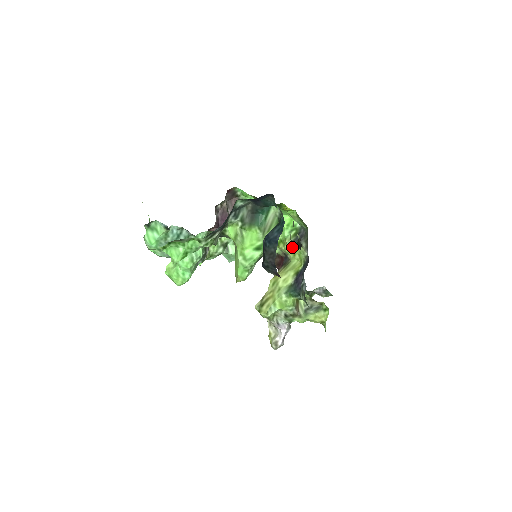
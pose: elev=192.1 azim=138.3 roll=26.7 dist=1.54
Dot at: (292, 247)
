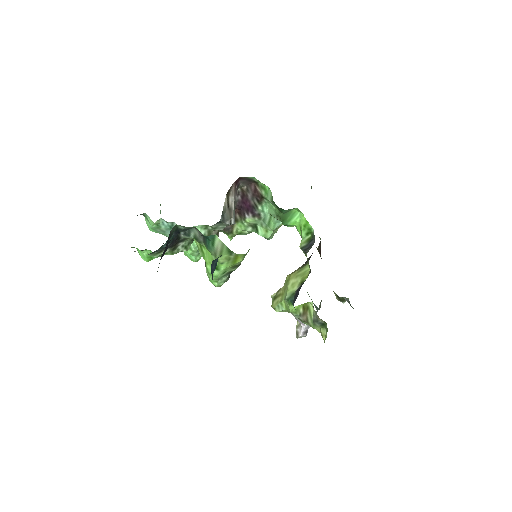
Dot at: occluded
